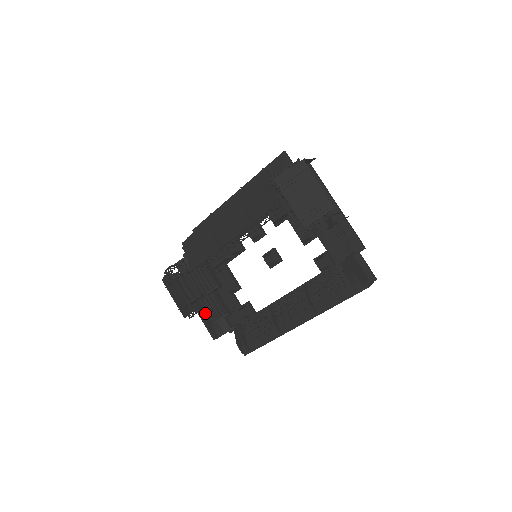
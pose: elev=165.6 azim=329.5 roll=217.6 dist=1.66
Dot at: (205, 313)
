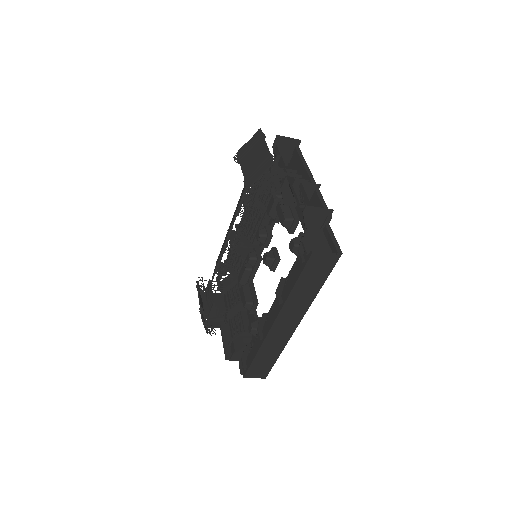
Dot at: (229, 334)
